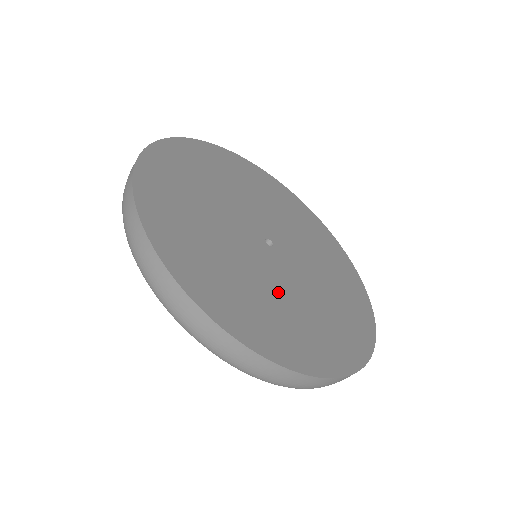
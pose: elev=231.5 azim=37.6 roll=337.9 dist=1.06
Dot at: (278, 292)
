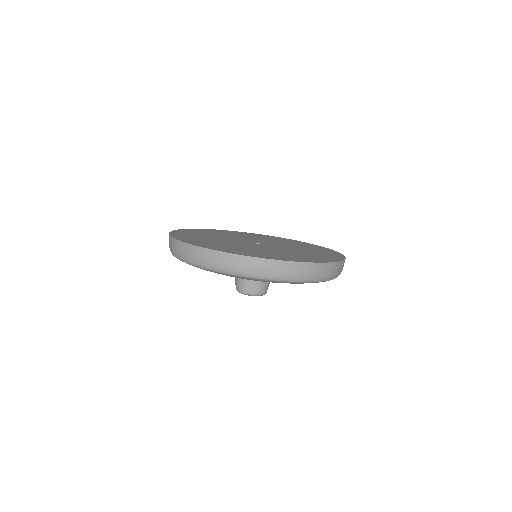
Dot at: (265, 250)
